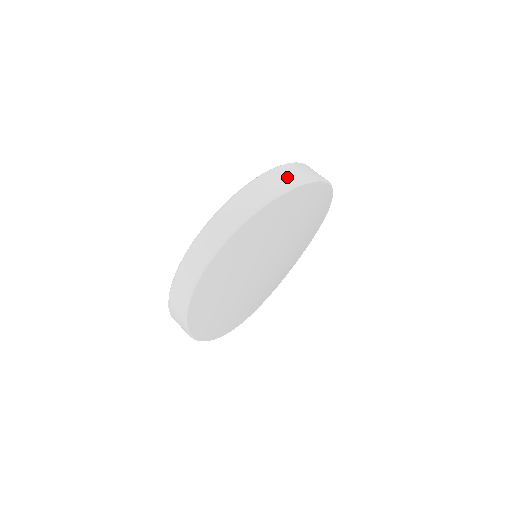
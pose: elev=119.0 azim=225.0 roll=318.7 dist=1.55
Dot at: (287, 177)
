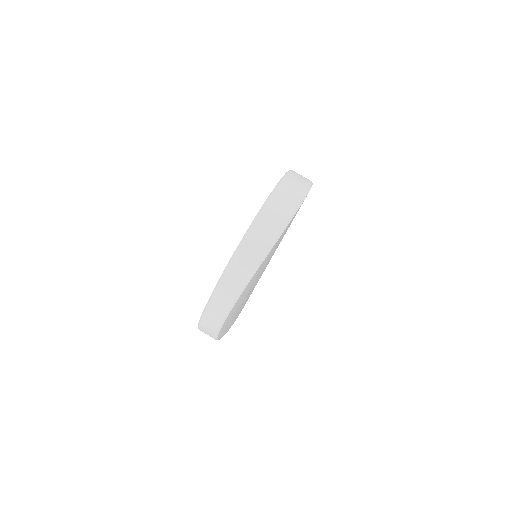
Dot at: (270, 226)
